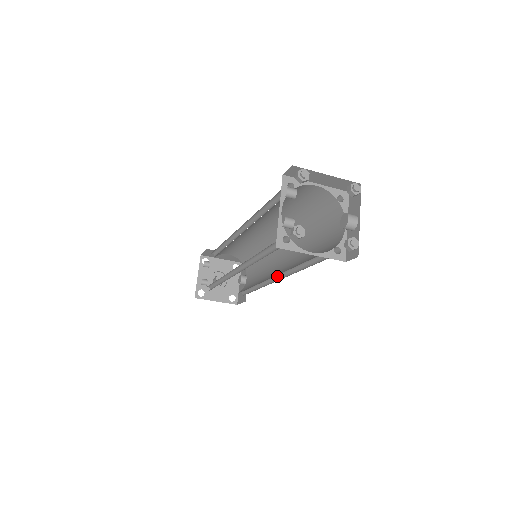
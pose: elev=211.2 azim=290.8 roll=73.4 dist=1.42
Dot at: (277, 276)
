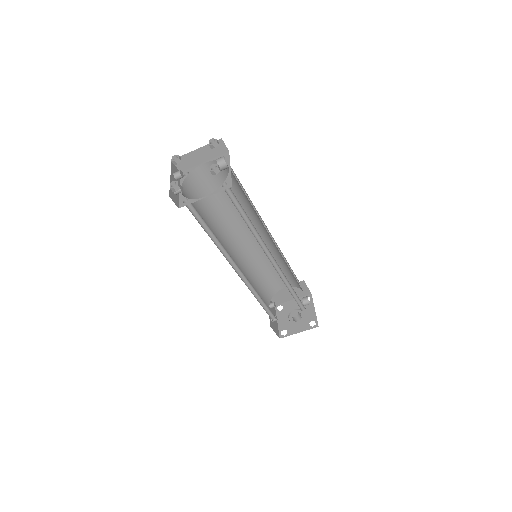
Dot at: (273, 258)
